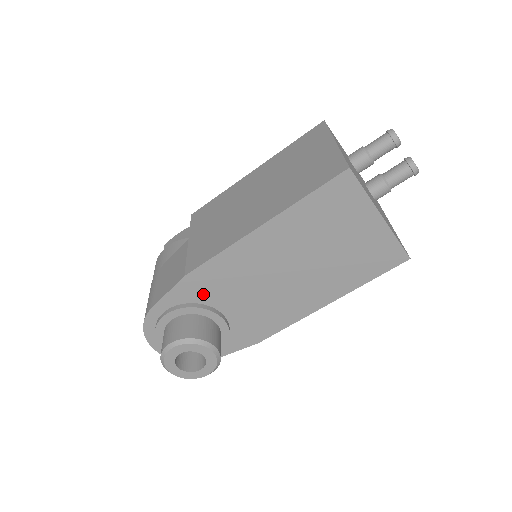
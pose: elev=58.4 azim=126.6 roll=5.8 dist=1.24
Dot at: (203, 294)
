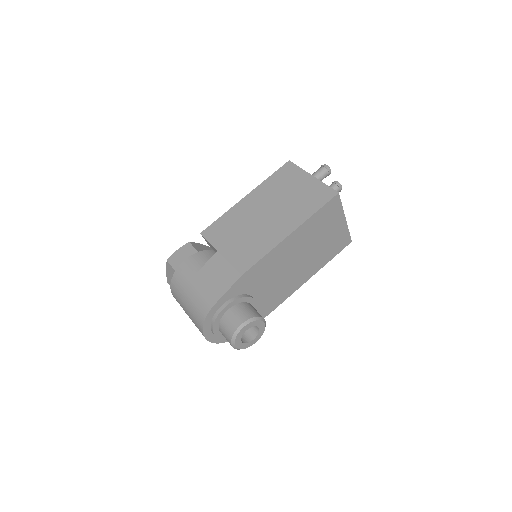
Dot at: (248, 287)
